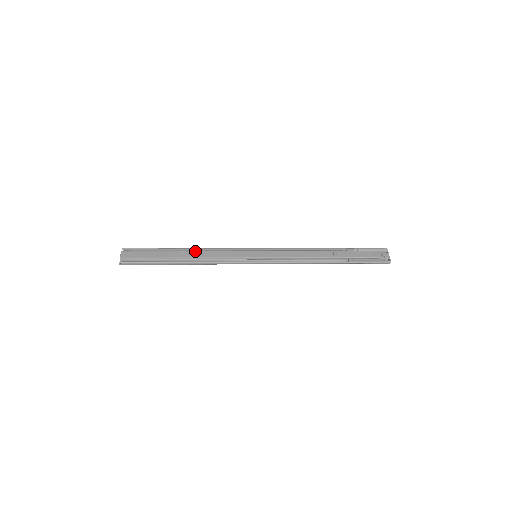
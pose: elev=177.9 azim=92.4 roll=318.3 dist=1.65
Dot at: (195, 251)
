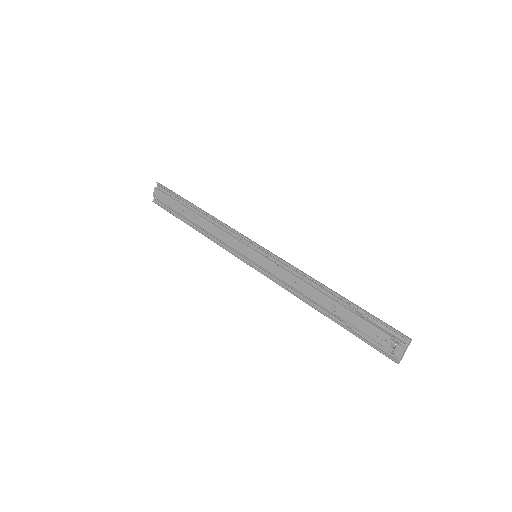
Dot at: (205, 220)
